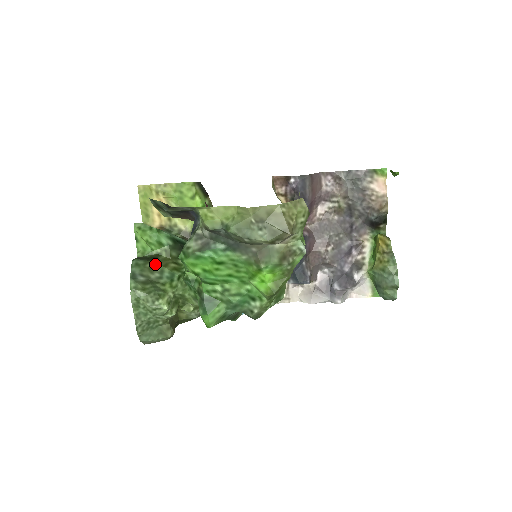
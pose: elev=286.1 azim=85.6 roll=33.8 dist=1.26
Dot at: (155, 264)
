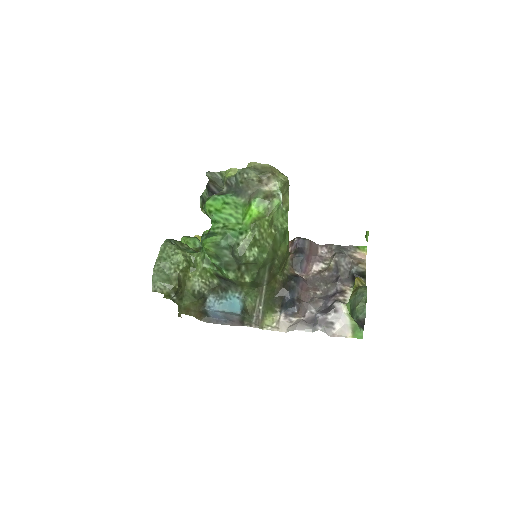
Dot at: (186, 244)
